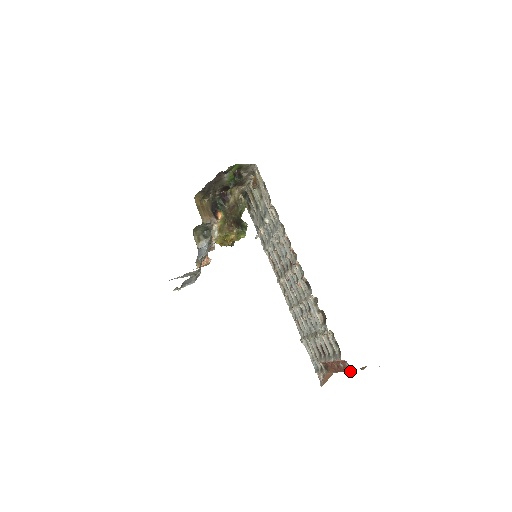
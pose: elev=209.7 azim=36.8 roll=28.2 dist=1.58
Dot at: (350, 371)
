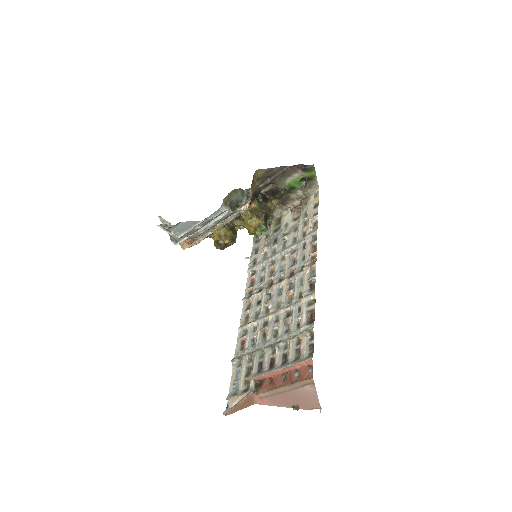
Dot at: (311, 377)
